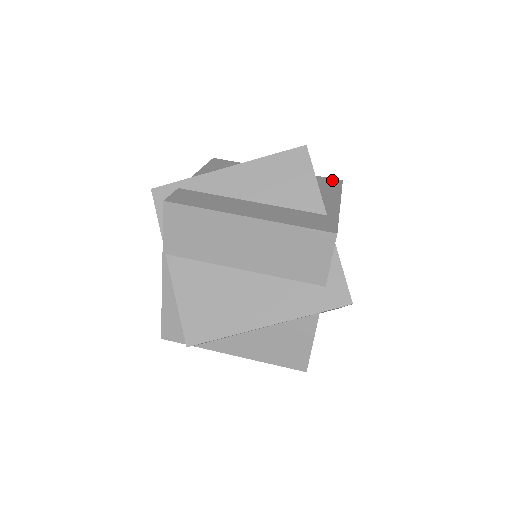
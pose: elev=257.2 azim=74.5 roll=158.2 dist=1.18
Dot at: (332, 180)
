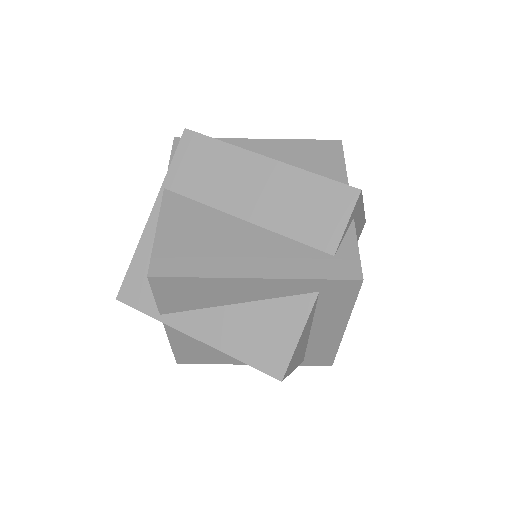
Dot at: occluded
